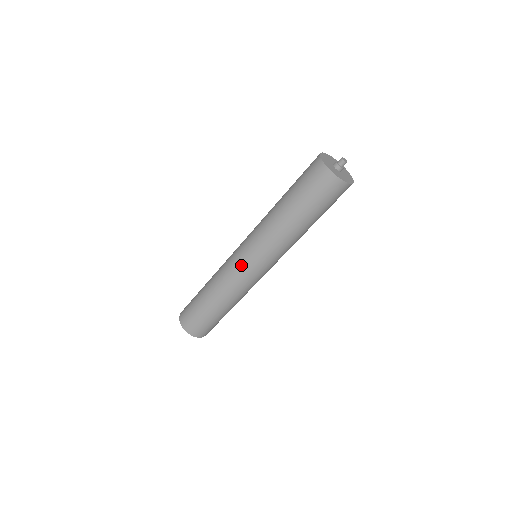
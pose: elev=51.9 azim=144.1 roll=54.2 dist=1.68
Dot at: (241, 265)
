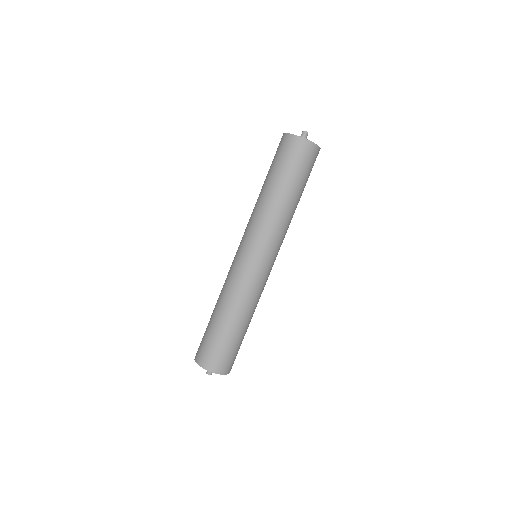
Dot at: (238, 259)
